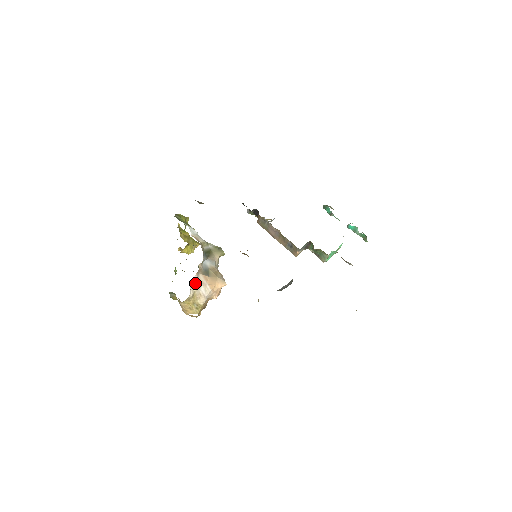
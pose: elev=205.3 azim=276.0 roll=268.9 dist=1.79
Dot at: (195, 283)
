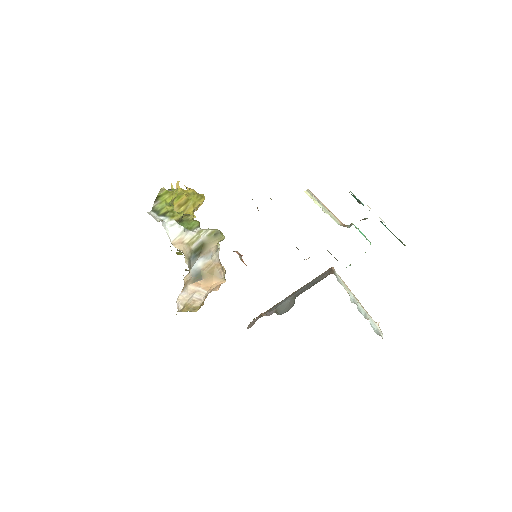
Dot at: (183, 297)
